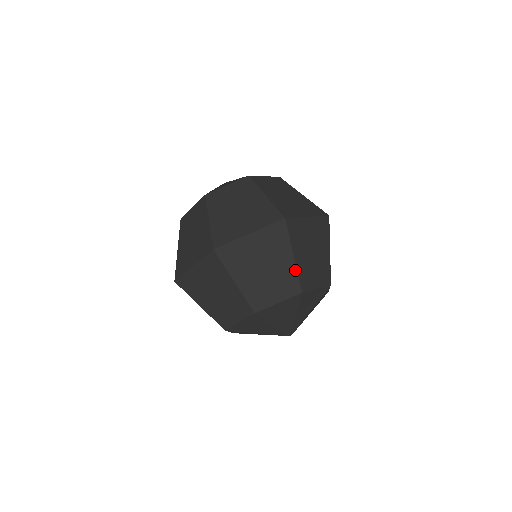
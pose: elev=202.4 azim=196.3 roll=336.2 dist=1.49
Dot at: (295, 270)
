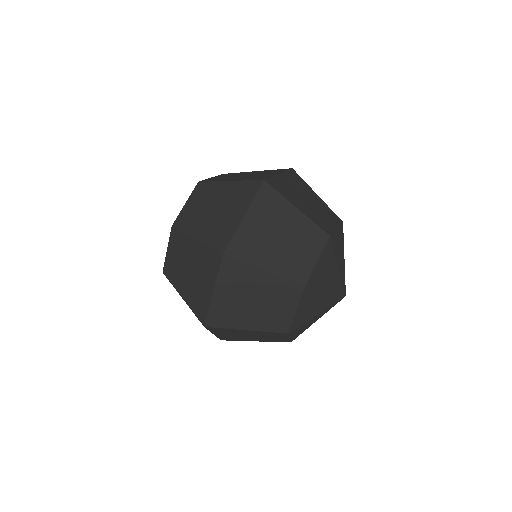
Dot at: (308, 220)
